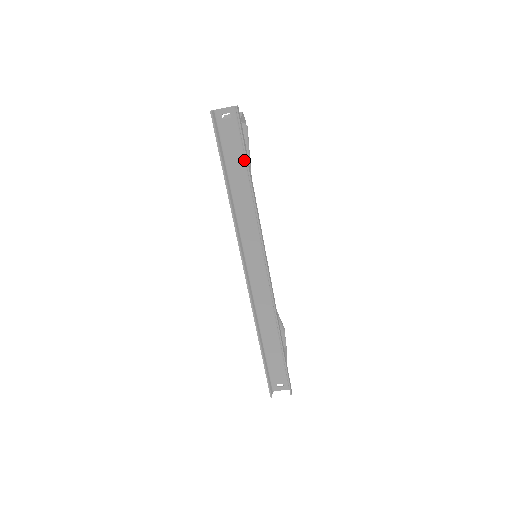
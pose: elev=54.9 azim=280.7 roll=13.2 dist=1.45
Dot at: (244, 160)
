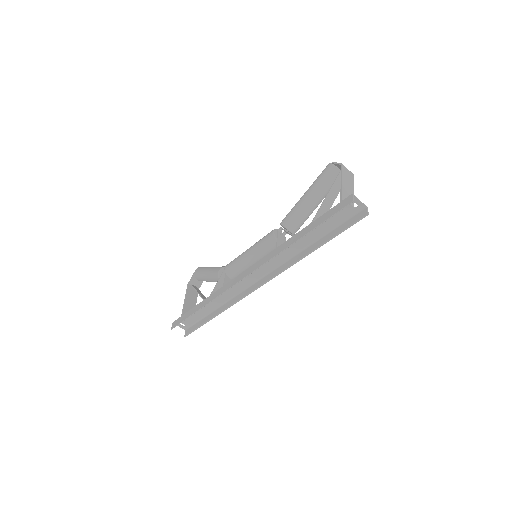
Dot at: (329, 231)
